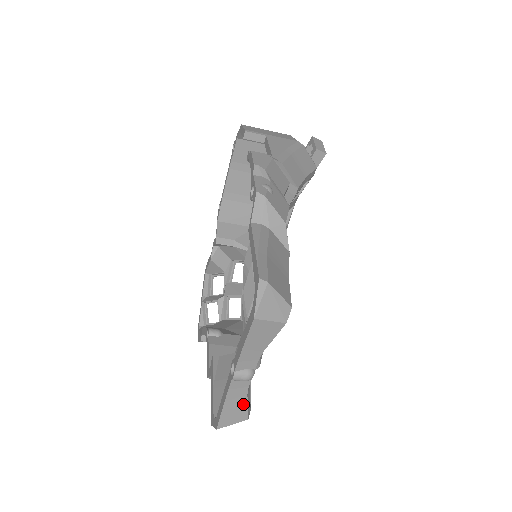
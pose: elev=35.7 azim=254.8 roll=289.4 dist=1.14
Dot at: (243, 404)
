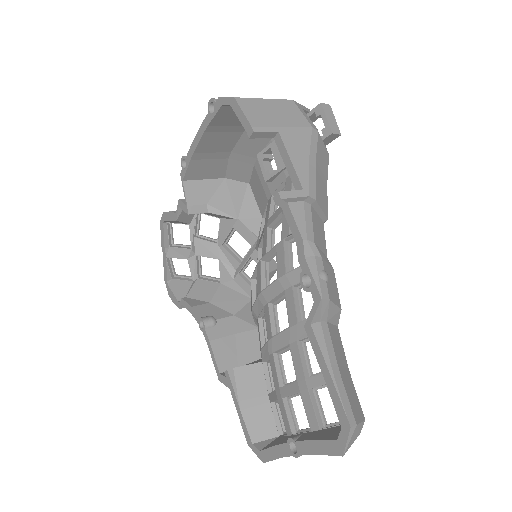
Dot at: occluded
